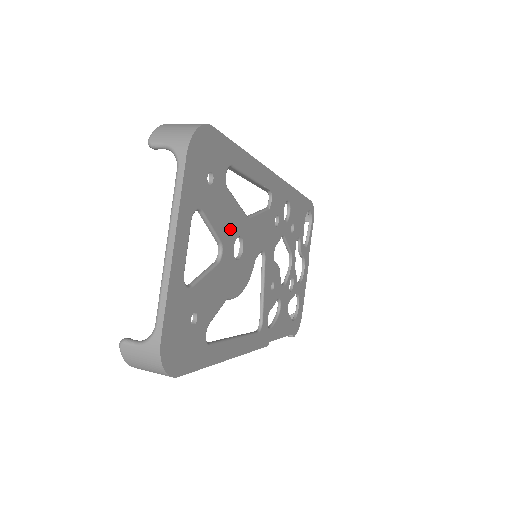
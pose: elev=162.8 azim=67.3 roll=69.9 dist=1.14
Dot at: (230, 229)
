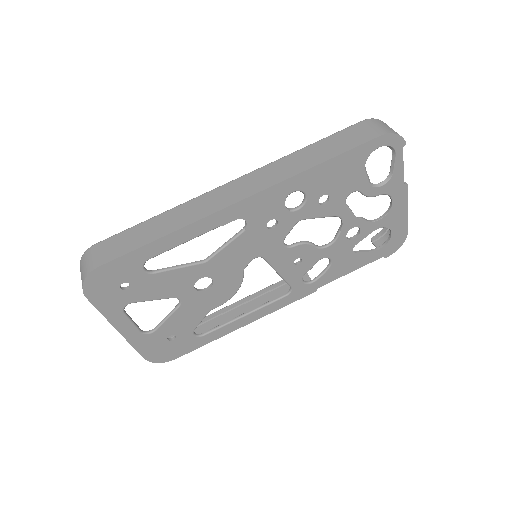
Dot at: (180, 285)
